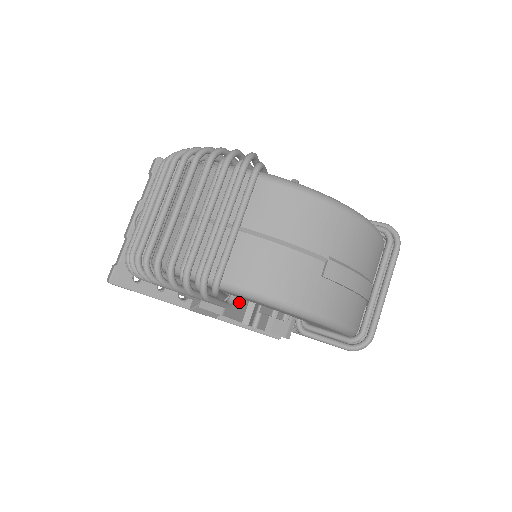
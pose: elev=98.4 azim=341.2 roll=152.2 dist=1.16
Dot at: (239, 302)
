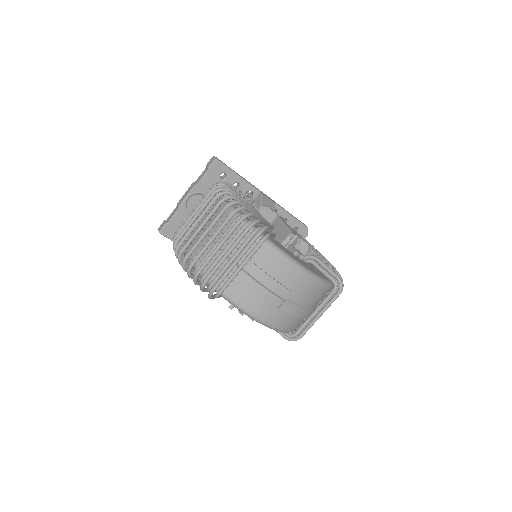
Dot at: occluded
